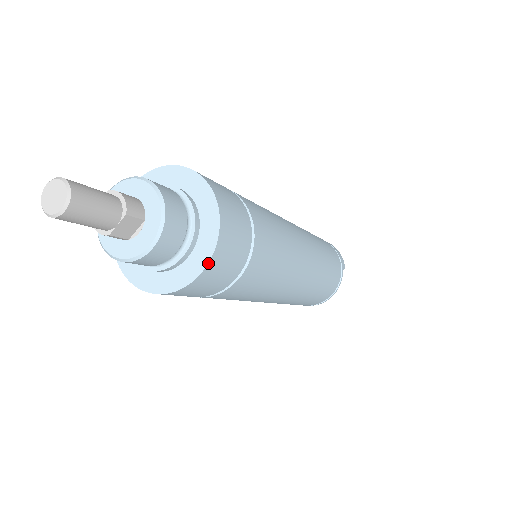
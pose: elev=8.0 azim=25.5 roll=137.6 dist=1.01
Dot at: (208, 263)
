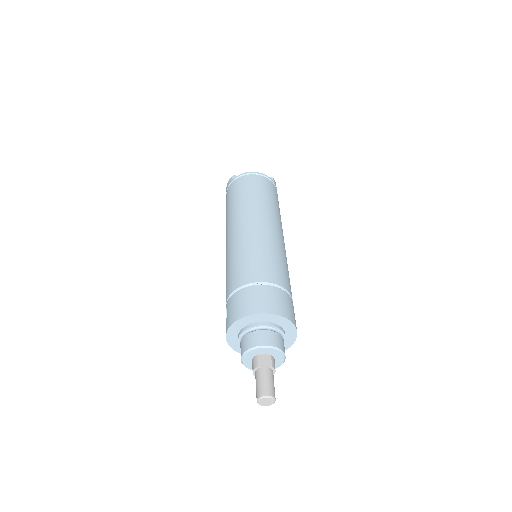
Dot at: occluded
